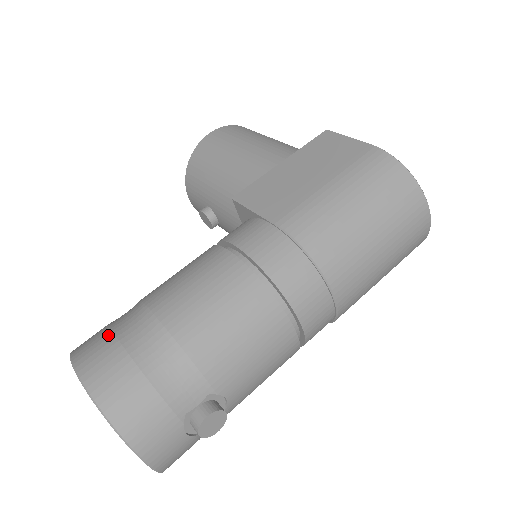
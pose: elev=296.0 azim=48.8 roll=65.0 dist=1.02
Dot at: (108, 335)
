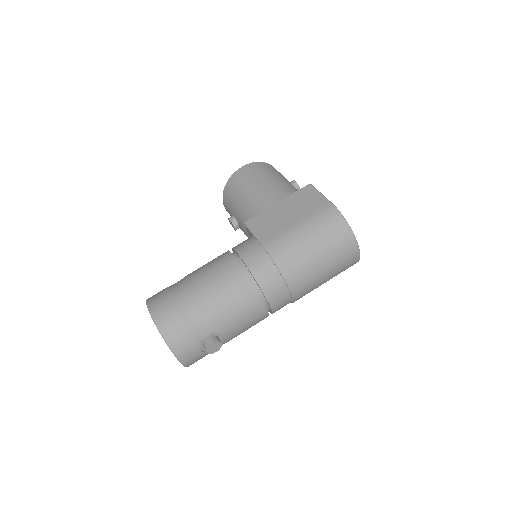
Dot at: (166, 295)
